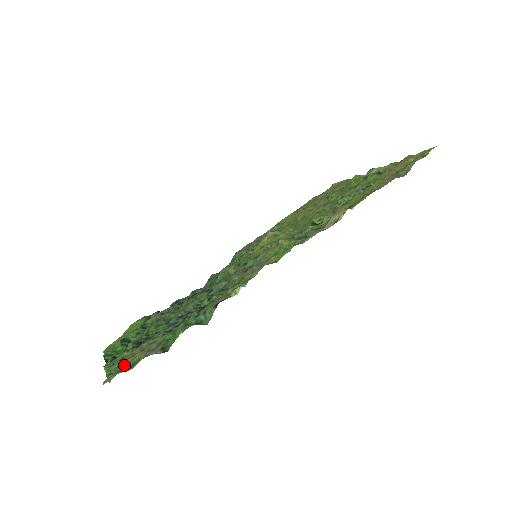
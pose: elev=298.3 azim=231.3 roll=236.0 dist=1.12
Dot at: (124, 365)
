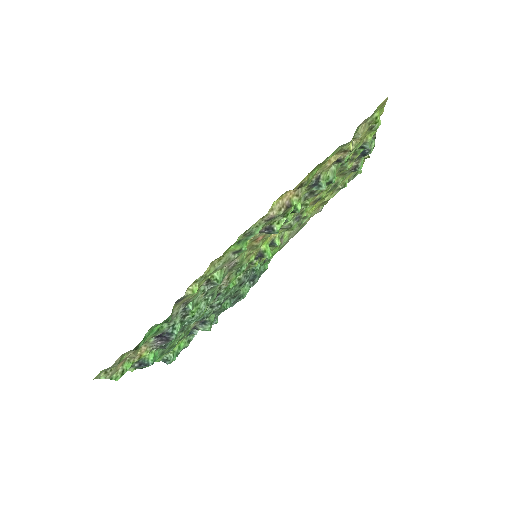
Dot at: occluded
